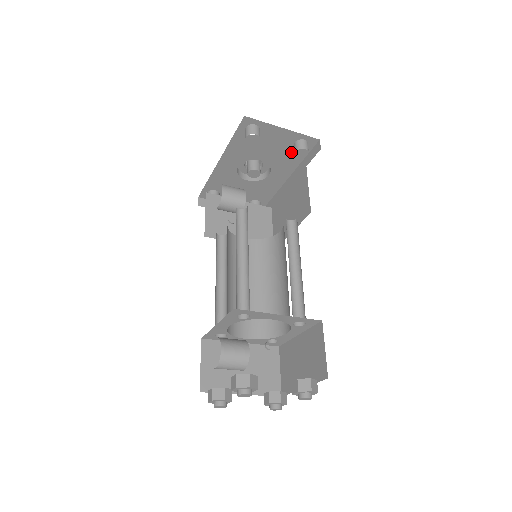
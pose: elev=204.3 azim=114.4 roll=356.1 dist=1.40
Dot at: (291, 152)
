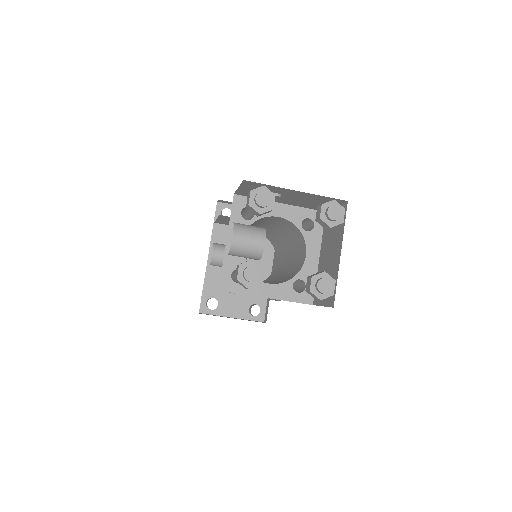
Dot at: occluded
